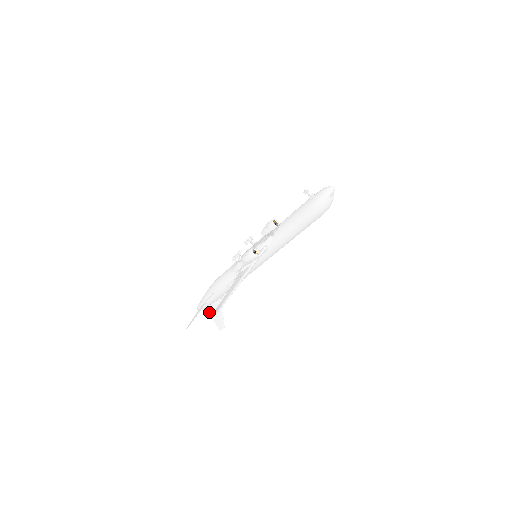
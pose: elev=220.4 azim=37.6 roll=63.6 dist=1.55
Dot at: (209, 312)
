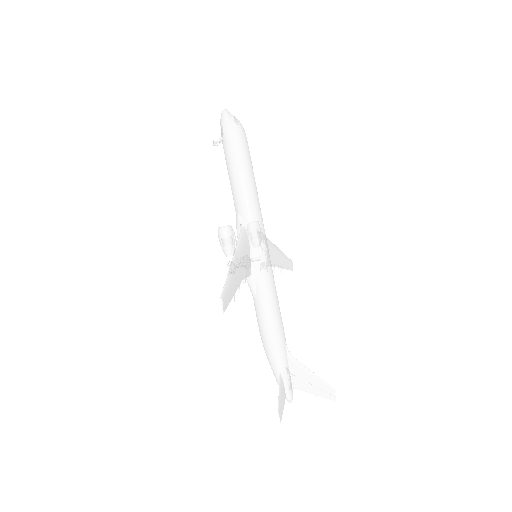
Dot at: (300, 389)
